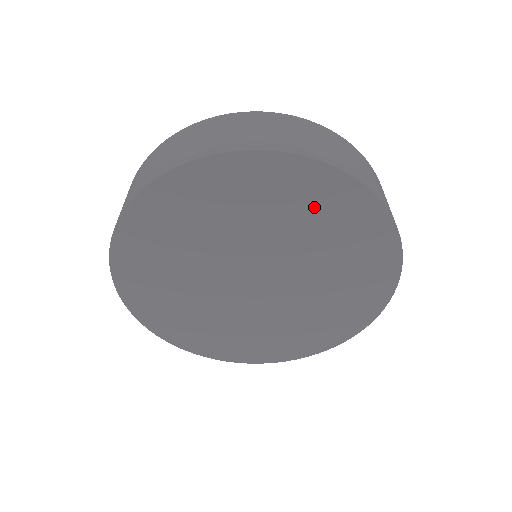
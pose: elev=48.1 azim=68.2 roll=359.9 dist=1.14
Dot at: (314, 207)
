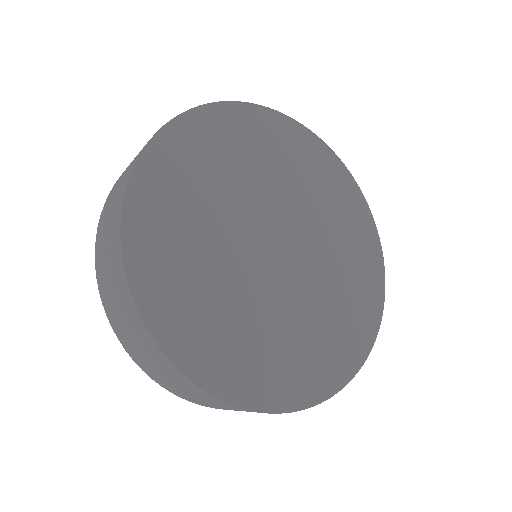
Dot at: (336, 197)
